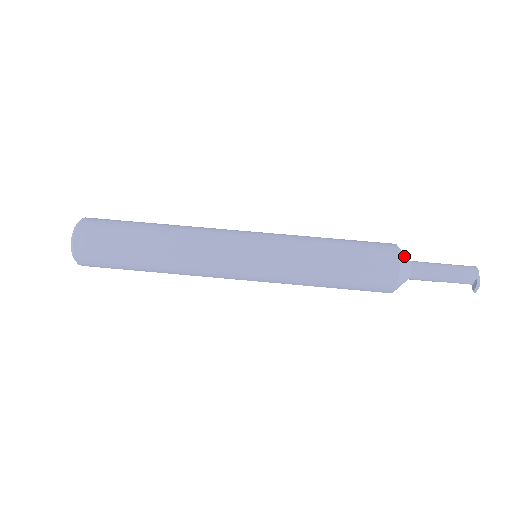
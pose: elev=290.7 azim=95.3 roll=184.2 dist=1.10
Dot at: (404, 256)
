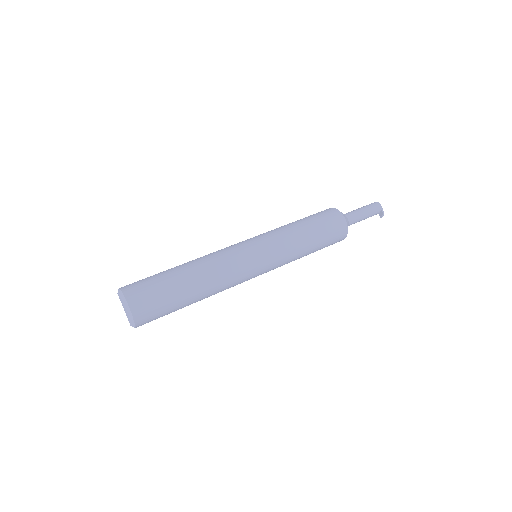
Dot at: (343, 214)
